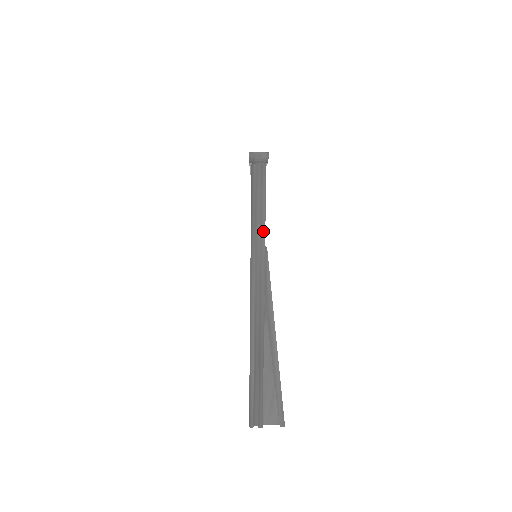
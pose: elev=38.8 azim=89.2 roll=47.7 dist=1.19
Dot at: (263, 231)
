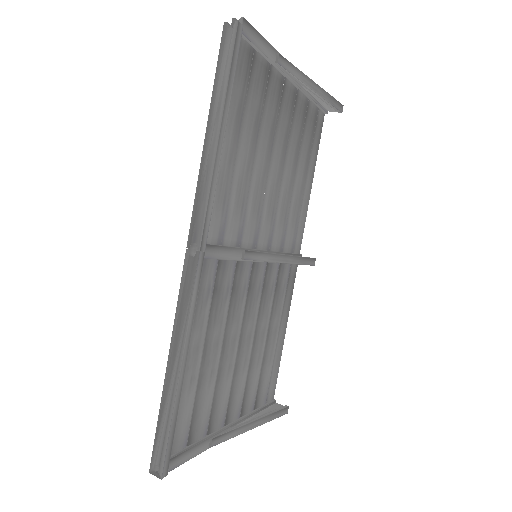
Dot at: (199, 453)
